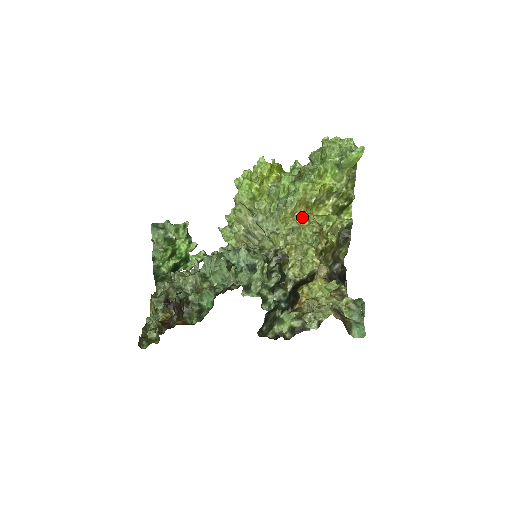
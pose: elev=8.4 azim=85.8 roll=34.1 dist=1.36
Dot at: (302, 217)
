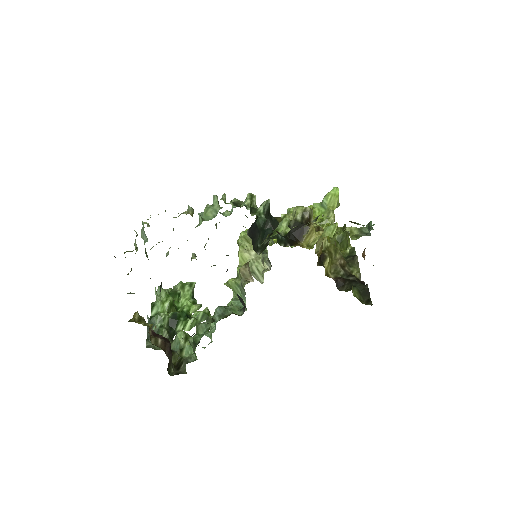
Dot at: occluded
